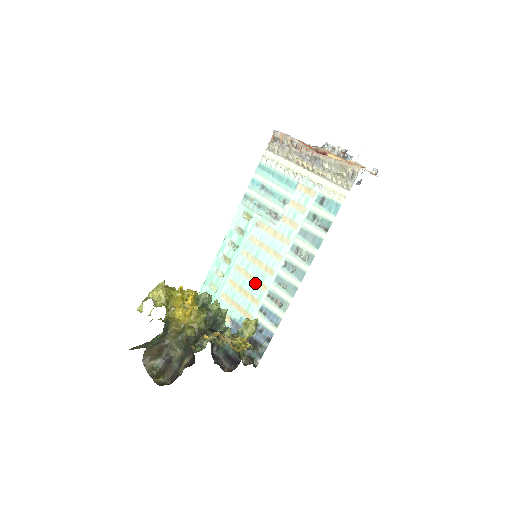
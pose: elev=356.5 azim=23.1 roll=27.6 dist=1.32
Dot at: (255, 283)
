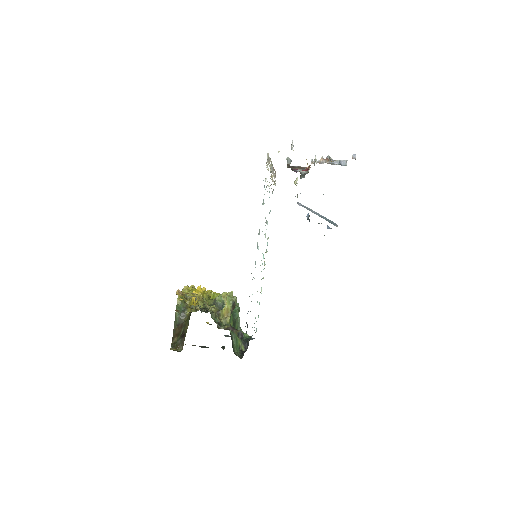
Dot at: occluded
